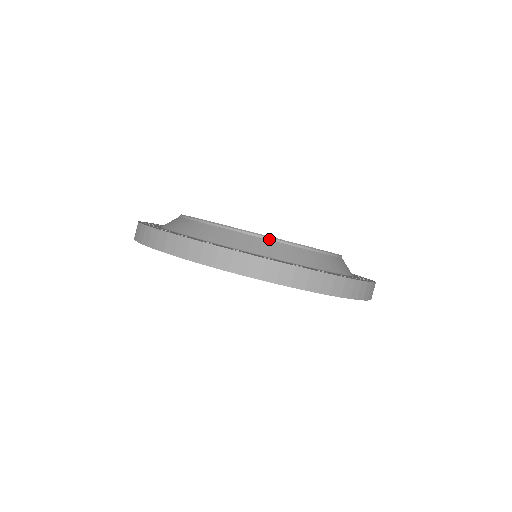
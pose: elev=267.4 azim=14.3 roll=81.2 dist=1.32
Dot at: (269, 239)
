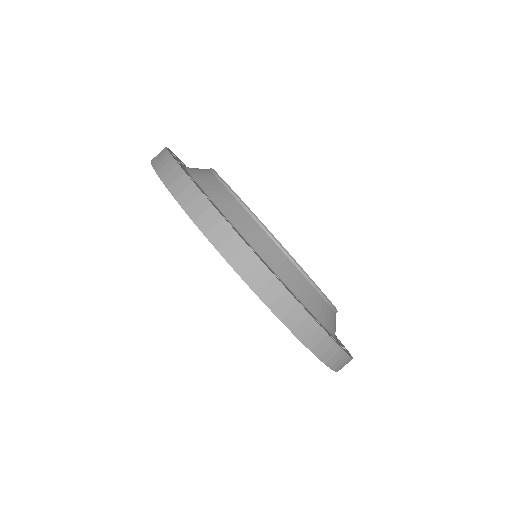
Dot at: (271, 237)
